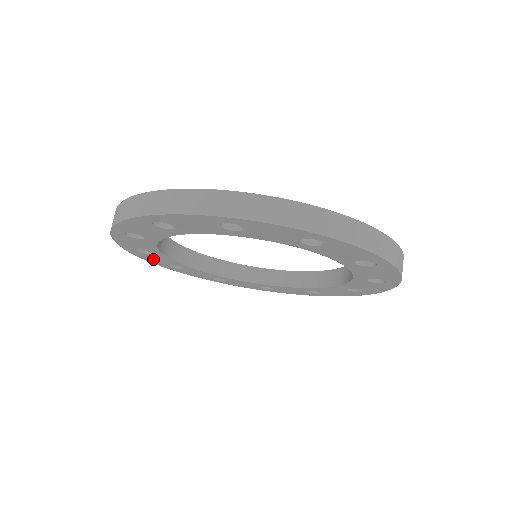
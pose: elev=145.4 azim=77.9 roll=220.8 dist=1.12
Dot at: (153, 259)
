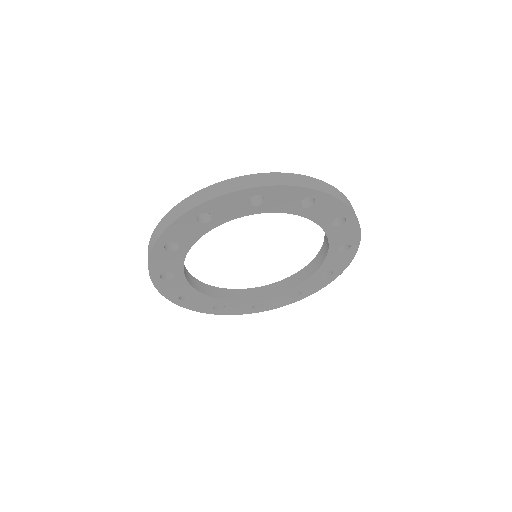
Dot at: (170, 289)
